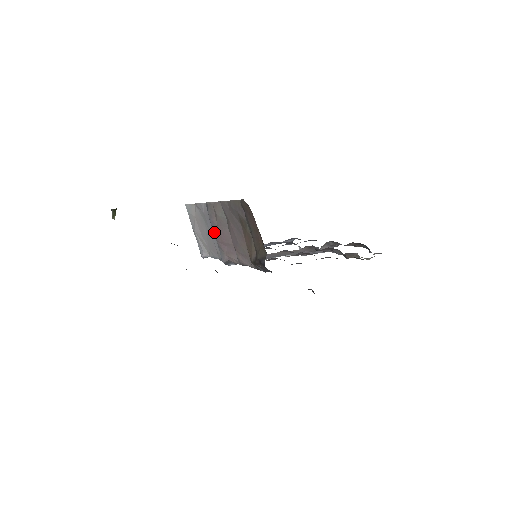
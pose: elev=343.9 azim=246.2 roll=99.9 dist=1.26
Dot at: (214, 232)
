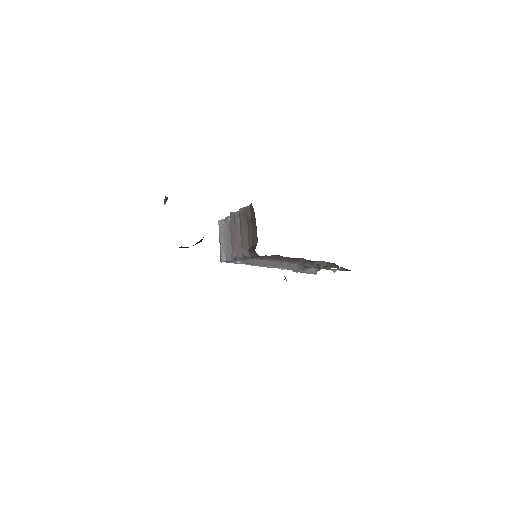
Dot at: (231, 234)
